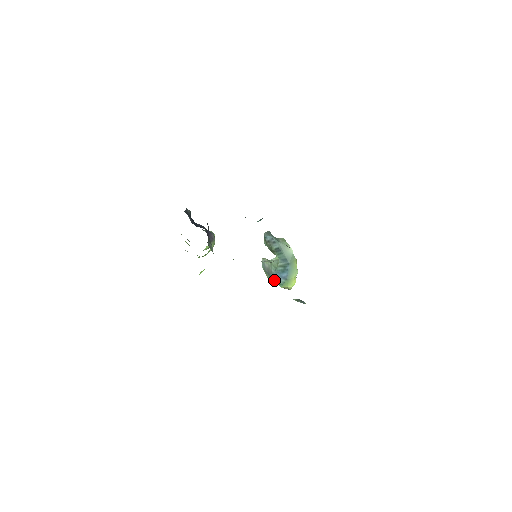
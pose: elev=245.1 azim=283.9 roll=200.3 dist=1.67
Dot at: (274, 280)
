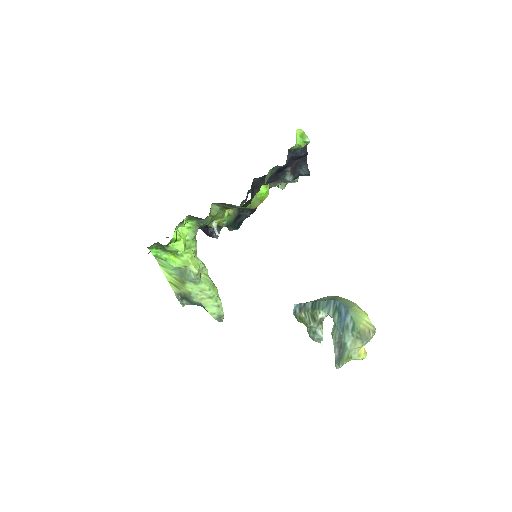
Dot at: (349, 339)
